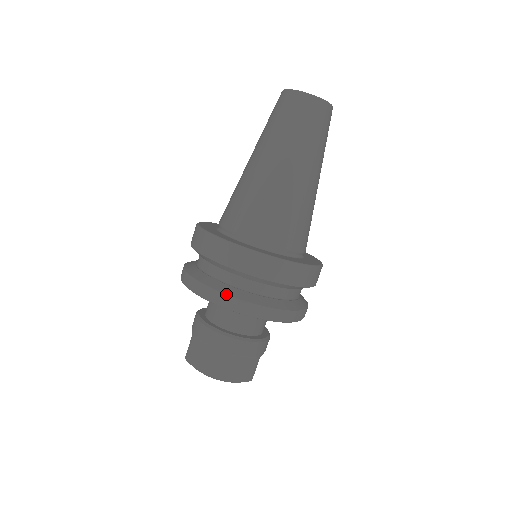
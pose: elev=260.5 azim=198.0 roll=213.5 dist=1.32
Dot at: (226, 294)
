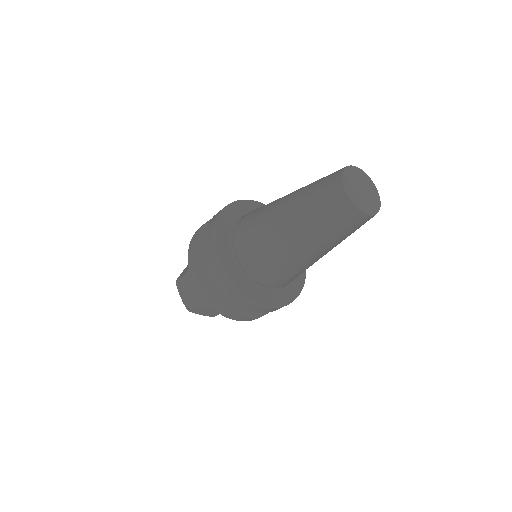
Dot at: occluded
